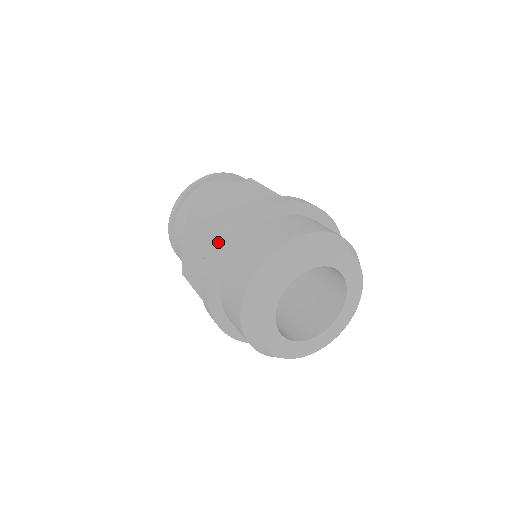
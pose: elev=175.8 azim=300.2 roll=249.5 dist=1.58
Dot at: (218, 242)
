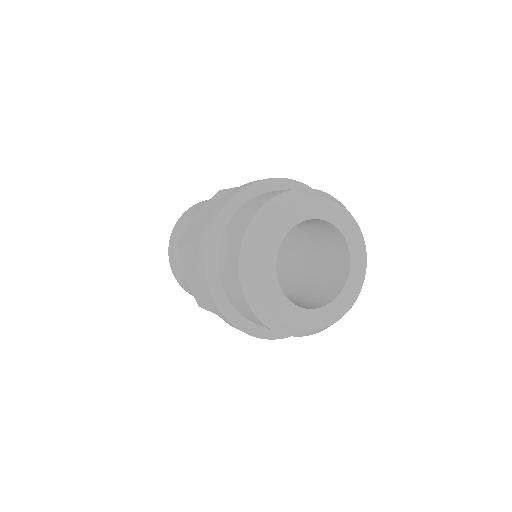
Dot at: (202, 250)
